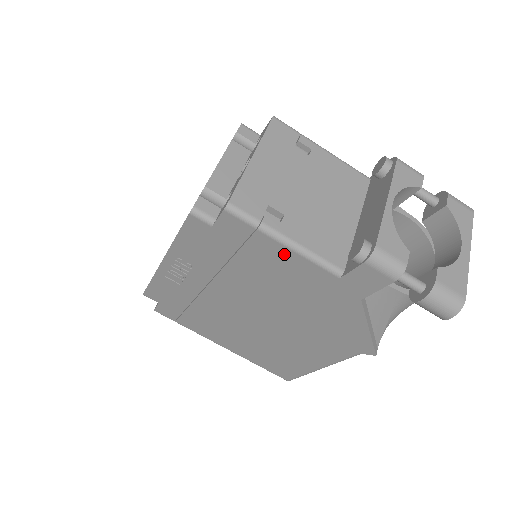
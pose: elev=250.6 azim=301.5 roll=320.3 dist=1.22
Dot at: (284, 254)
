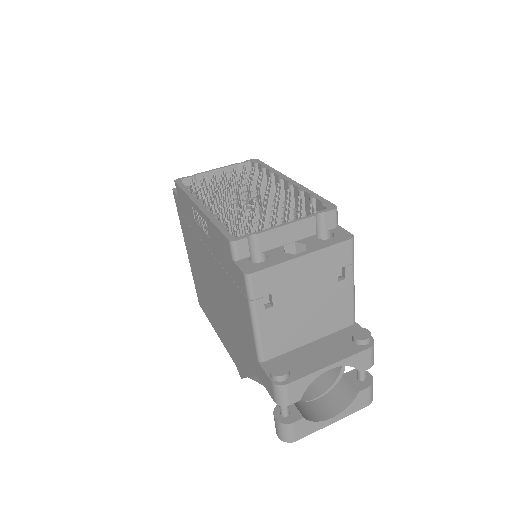
Dot at: (248, 319)
